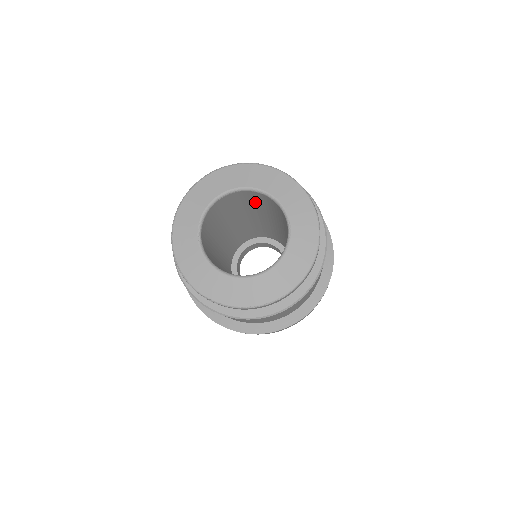
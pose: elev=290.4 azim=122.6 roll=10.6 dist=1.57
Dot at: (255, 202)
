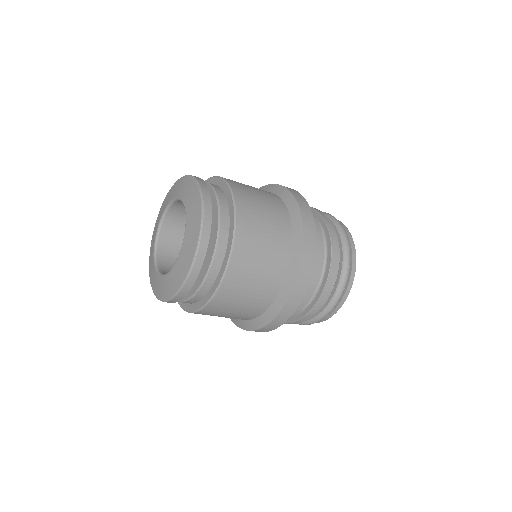
Dot at: occluded
